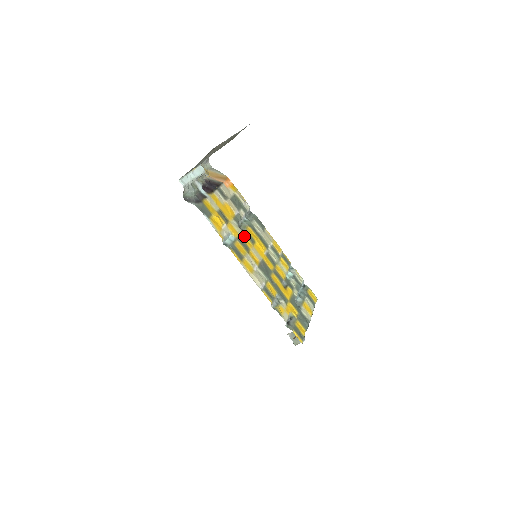
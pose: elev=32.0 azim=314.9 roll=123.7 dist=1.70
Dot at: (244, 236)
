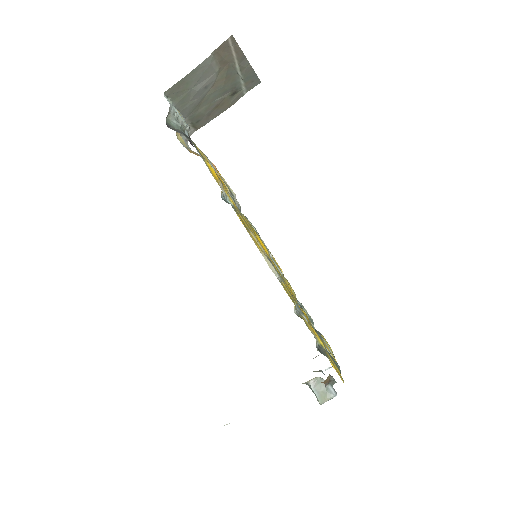
Dot at: occluded
